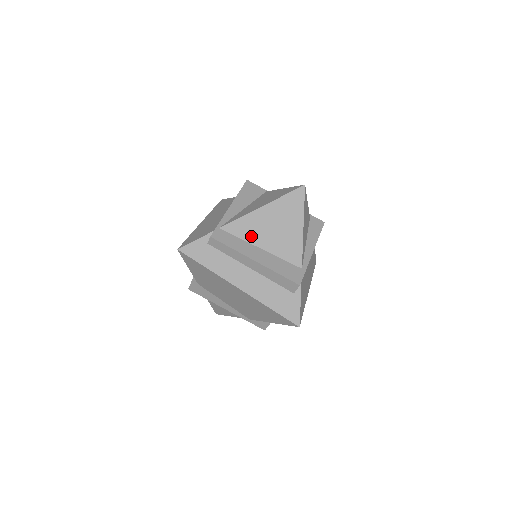
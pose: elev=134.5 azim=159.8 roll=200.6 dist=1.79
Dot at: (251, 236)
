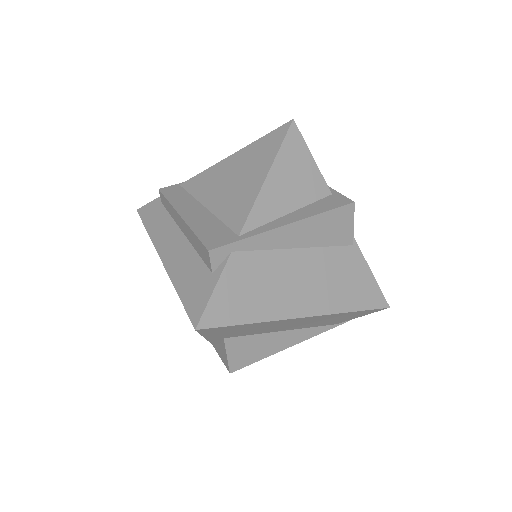
Dot at: (204, 192)
